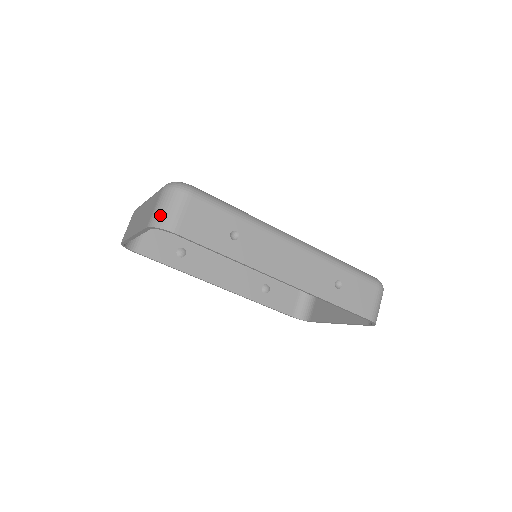
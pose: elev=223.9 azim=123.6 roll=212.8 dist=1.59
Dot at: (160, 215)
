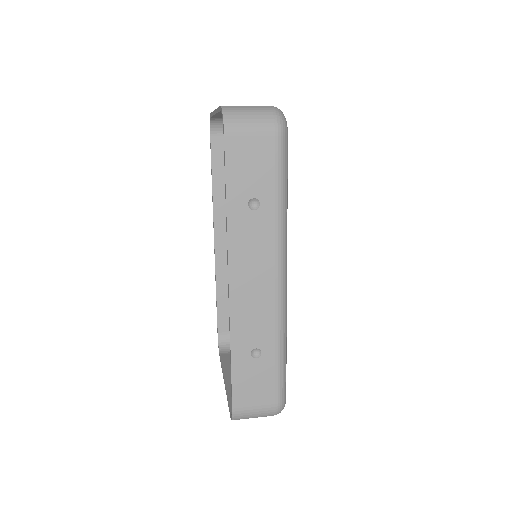
Dot at: (238, 111)
